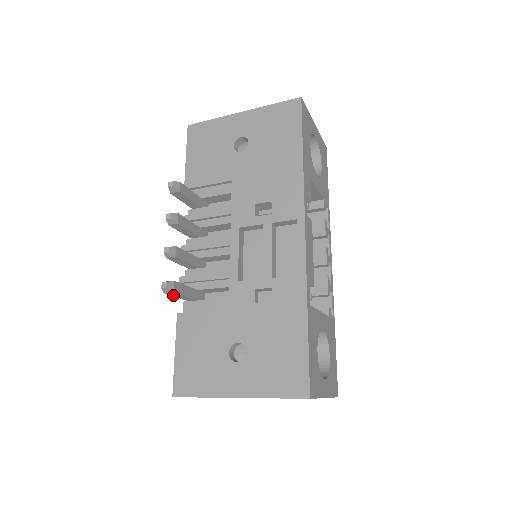
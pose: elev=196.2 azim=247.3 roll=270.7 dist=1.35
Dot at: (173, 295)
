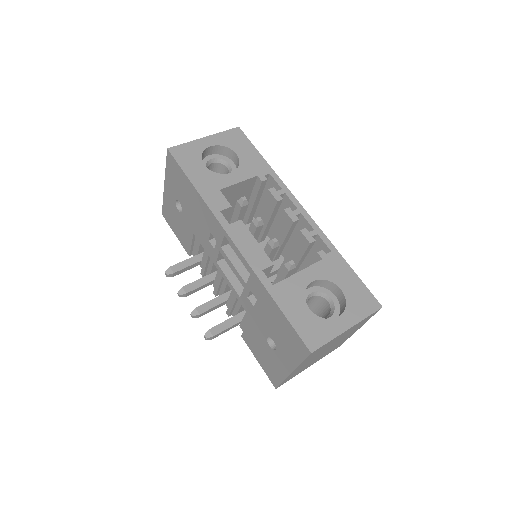
Dot at: occluded
